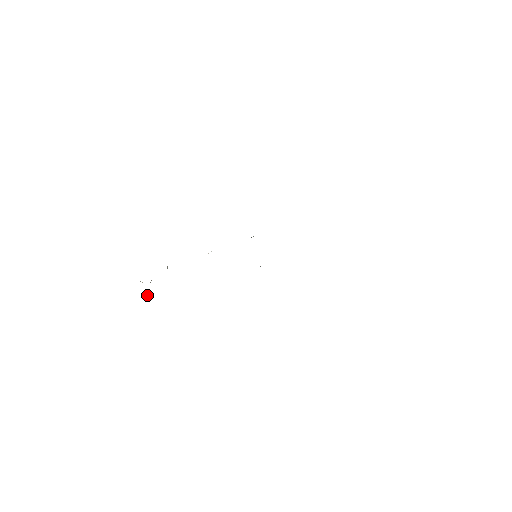
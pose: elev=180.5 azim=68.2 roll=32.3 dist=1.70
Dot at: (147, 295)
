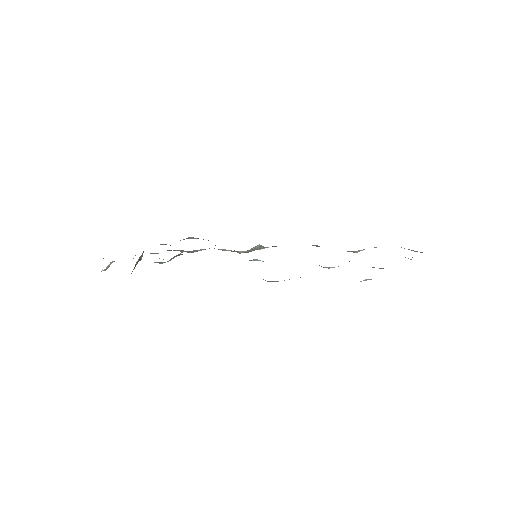
Dot at: (102, 269)
